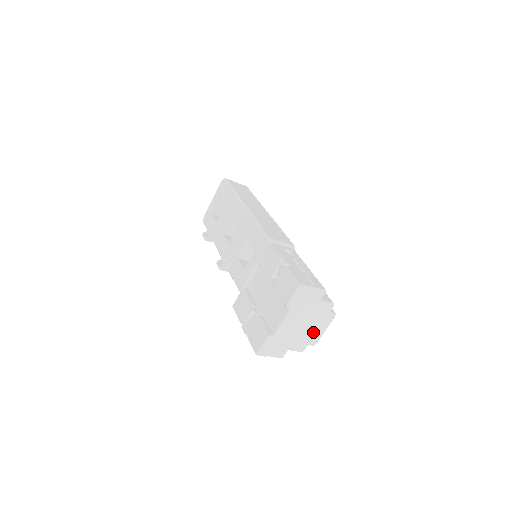
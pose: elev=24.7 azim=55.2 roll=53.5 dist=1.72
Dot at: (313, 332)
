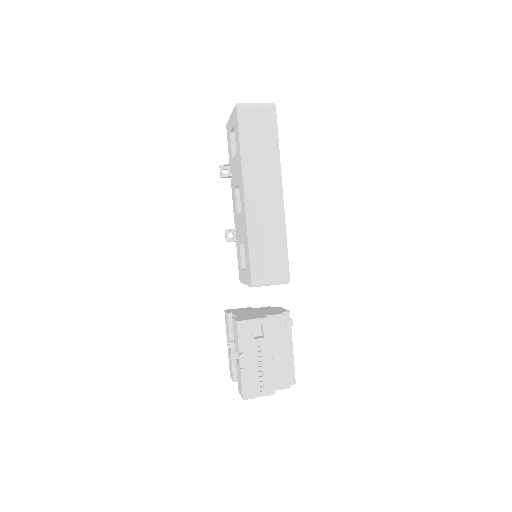
Dot at: occluded
